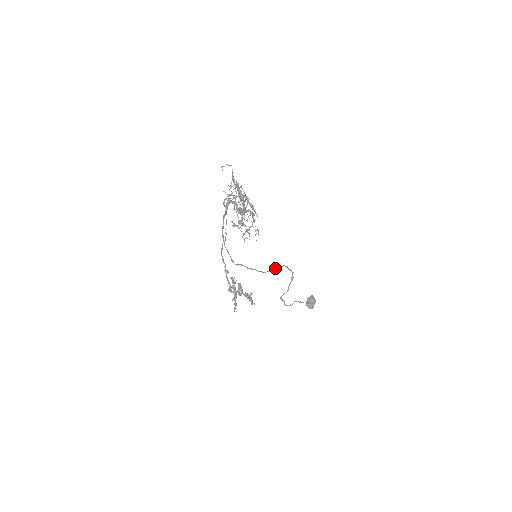
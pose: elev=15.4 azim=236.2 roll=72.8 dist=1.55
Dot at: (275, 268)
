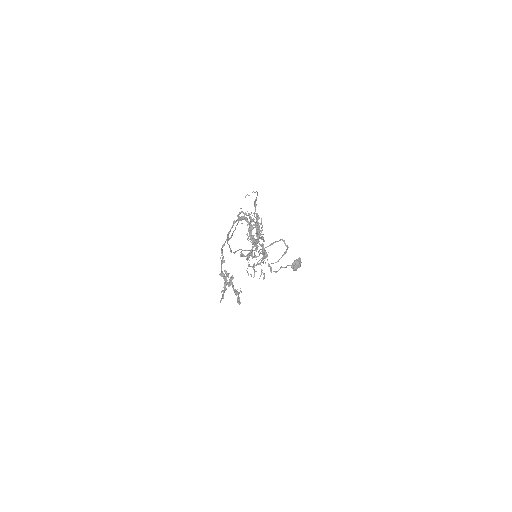
Dot at: (272, 244)
